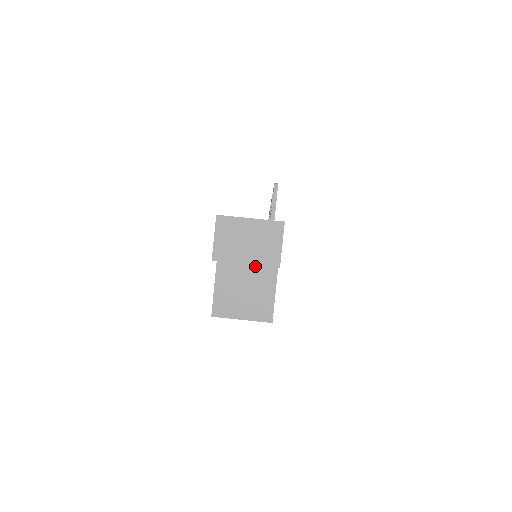
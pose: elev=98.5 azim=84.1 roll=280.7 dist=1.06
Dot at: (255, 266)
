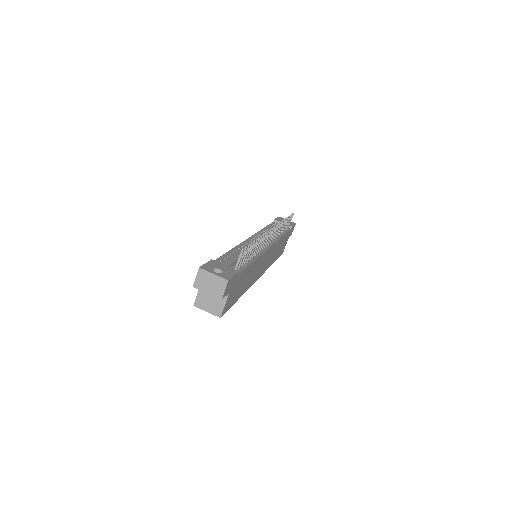
Dot at: occluded
